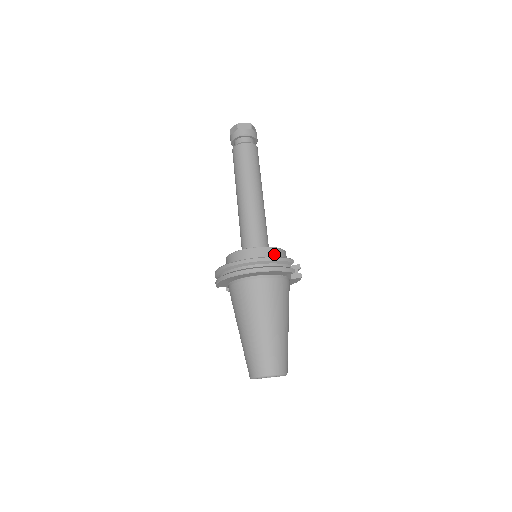
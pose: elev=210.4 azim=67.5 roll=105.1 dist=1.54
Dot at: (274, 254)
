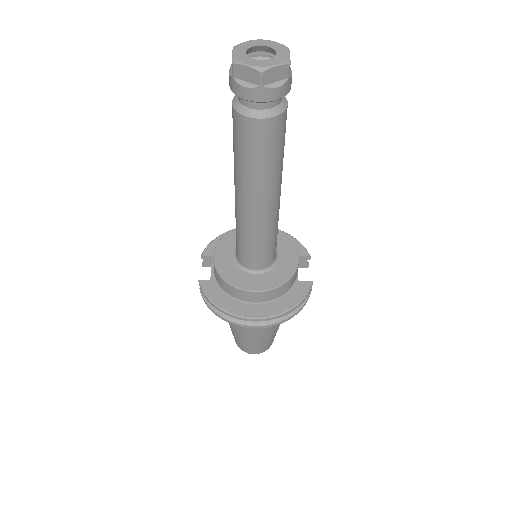
Dot at: (292, 282)
